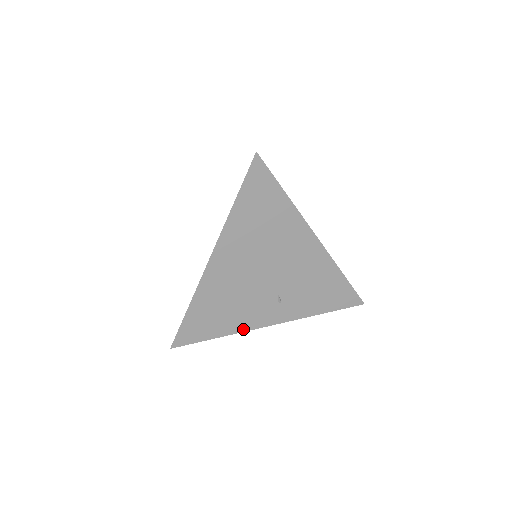
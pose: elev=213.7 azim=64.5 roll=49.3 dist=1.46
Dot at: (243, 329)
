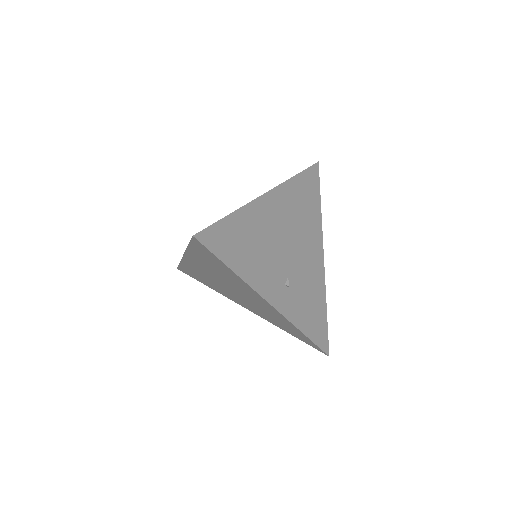
Dot at: (252, 284)
